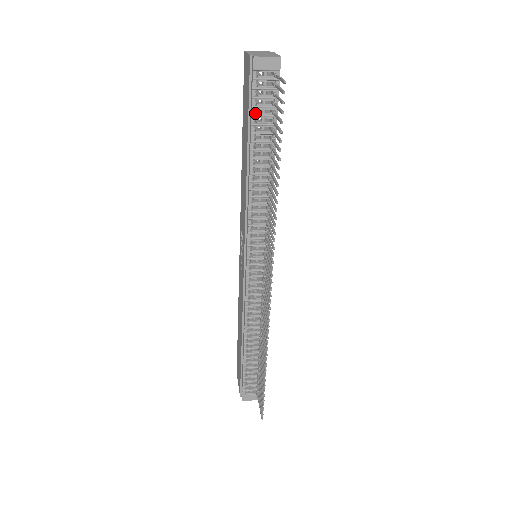
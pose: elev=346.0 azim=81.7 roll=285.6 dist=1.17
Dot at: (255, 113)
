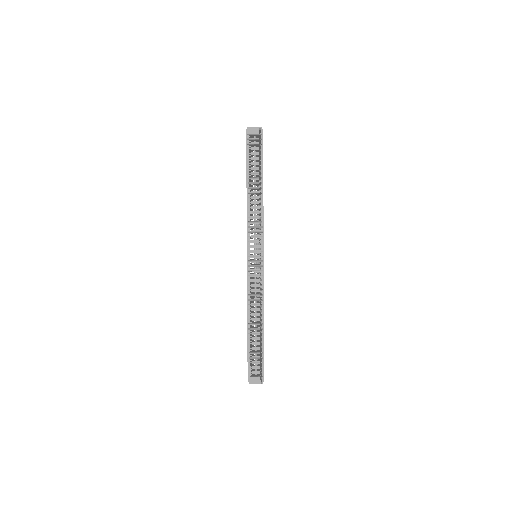
Dot at: (250, 158)
